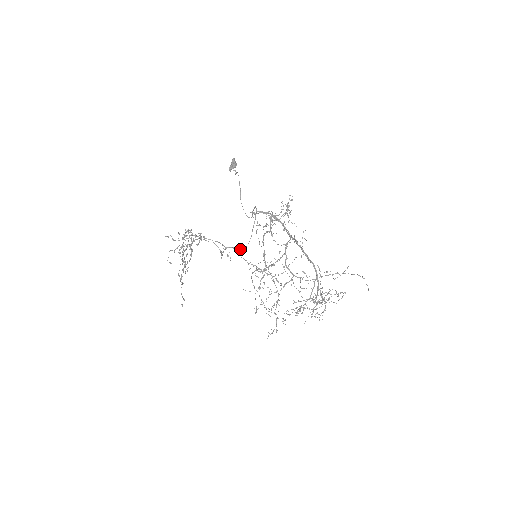
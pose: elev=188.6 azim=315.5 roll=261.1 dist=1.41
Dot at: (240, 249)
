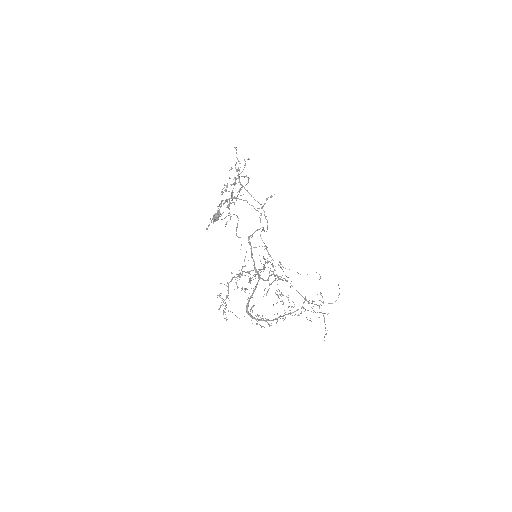
Dot at: (267, 222)
